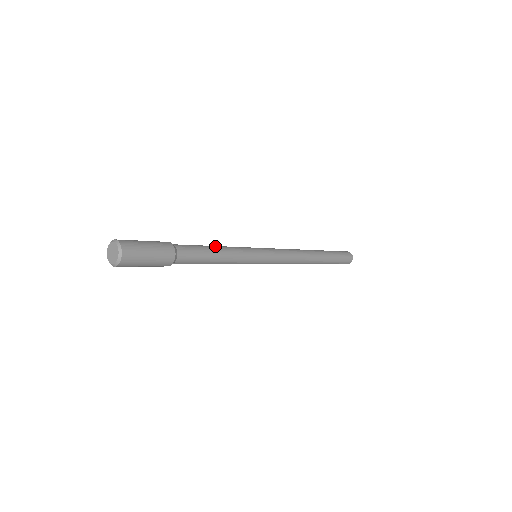
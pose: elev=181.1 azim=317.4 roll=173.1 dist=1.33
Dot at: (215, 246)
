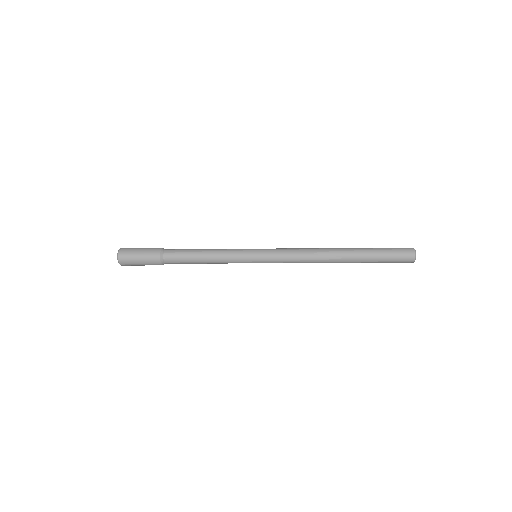
Dot at: (204, 253)
